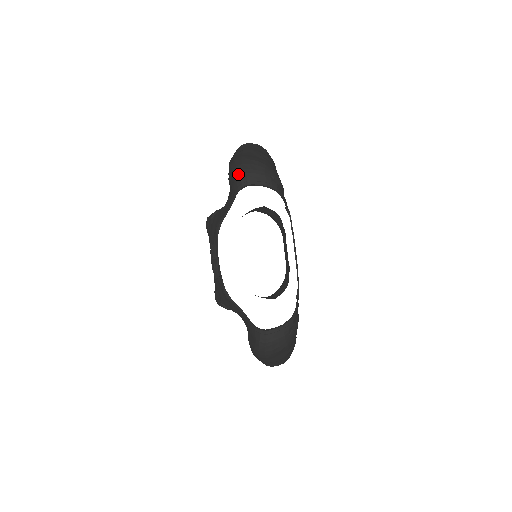
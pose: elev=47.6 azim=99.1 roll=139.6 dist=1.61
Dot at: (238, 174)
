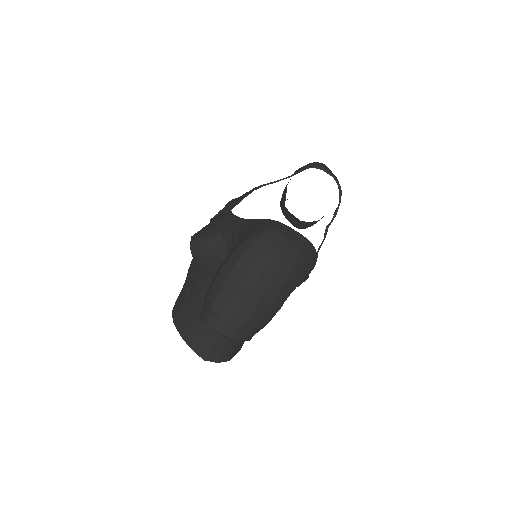
Dot at: (316, 162)
